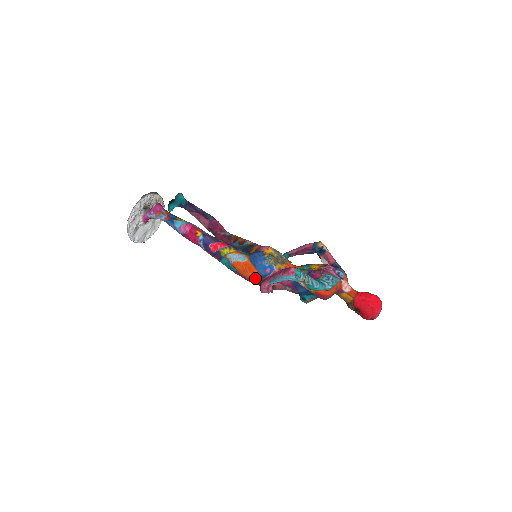
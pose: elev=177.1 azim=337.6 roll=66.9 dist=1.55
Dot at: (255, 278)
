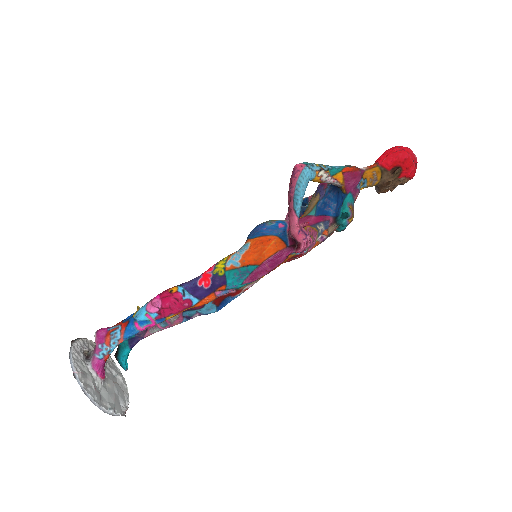
Dot at: (279, 244)
